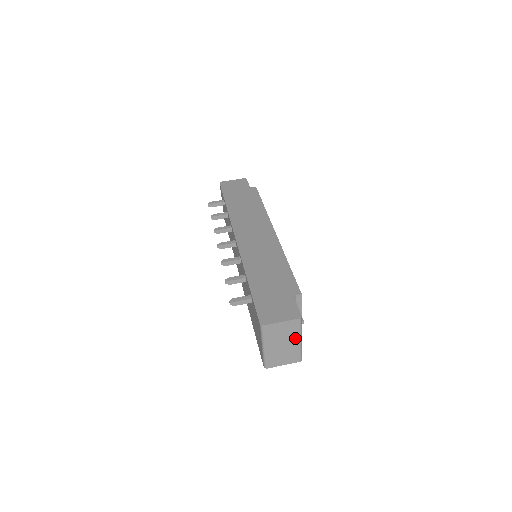
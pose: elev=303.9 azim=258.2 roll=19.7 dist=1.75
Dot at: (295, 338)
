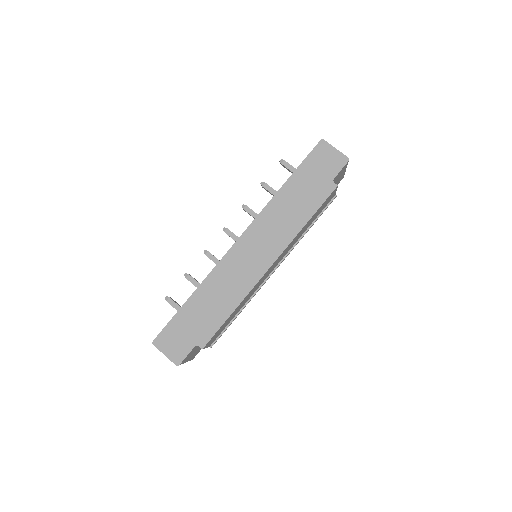
Dot at: occluded
